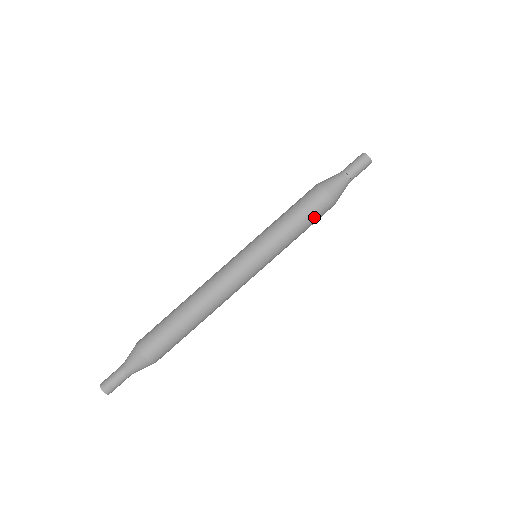
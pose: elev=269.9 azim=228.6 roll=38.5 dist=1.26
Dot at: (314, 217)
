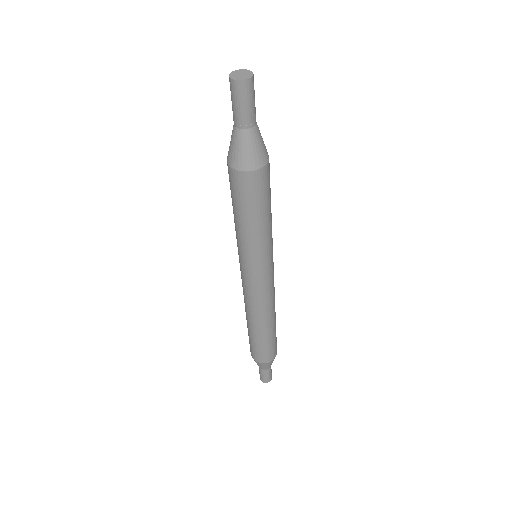
Dot at: (269, 191)
